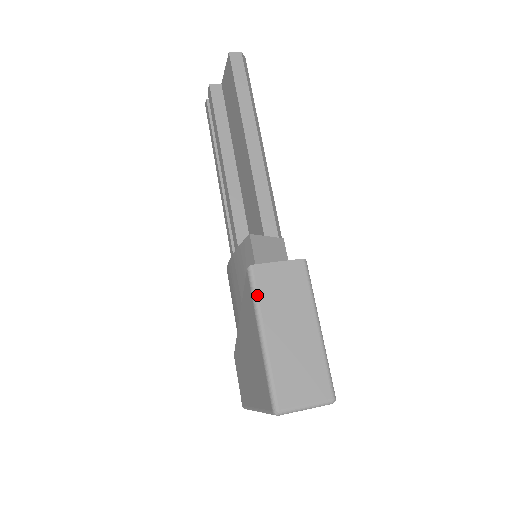
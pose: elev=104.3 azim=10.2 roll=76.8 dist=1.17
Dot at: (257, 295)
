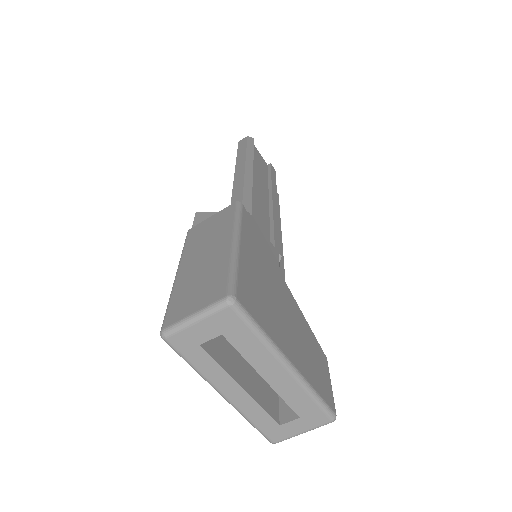
Dot at: (184, 247)
